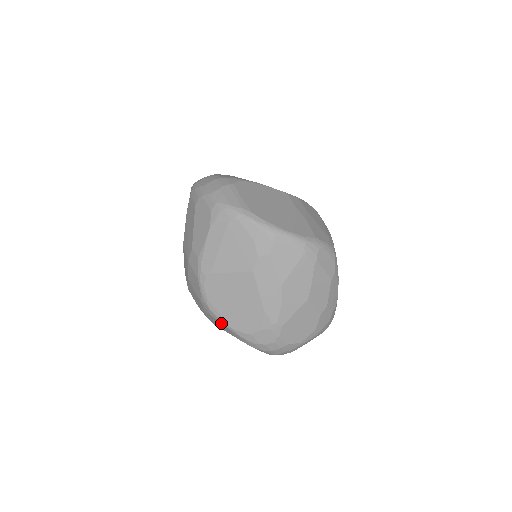
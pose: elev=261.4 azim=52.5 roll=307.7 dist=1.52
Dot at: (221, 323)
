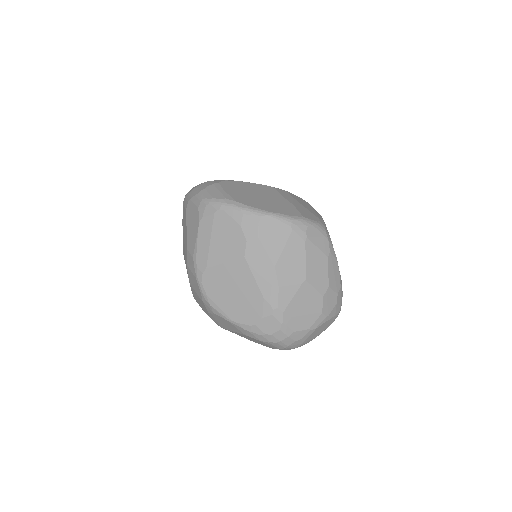
Dot at: (225, 320)
